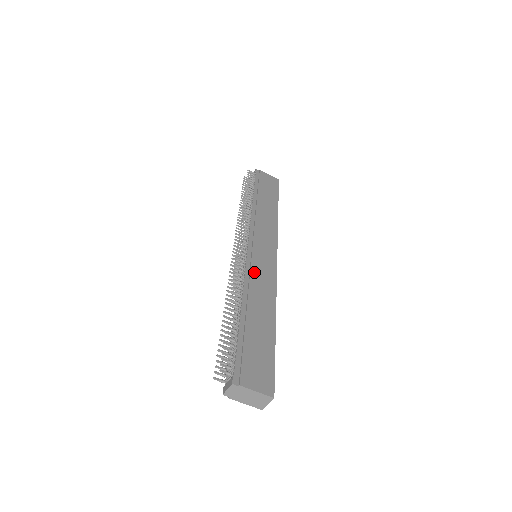
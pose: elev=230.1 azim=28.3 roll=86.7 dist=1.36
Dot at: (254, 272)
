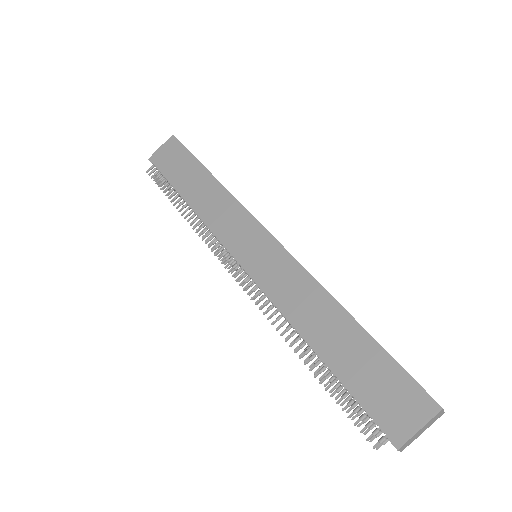
Dot at: (275, 288)
